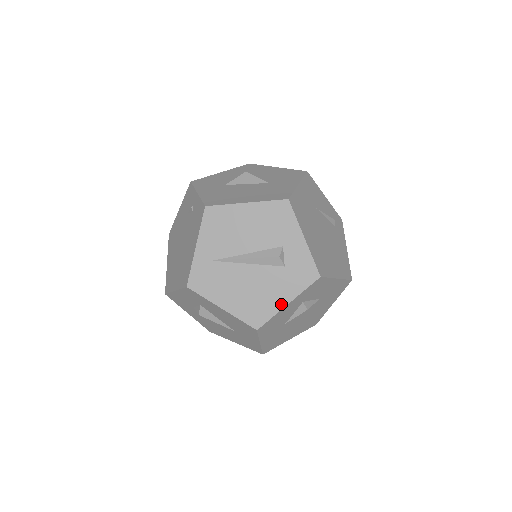
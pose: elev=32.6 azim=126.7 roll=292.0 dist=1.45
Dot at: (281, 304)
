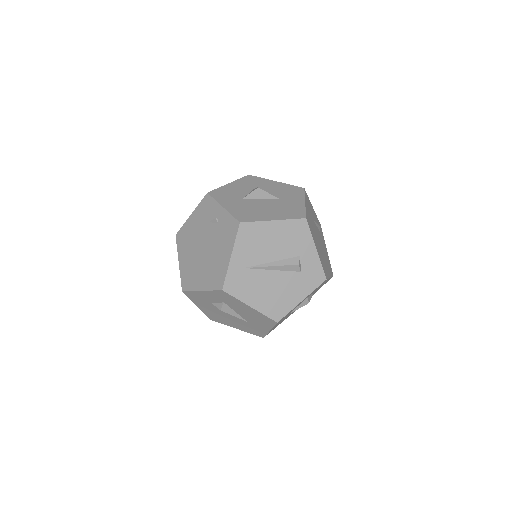
Dot at: (297, 301)
